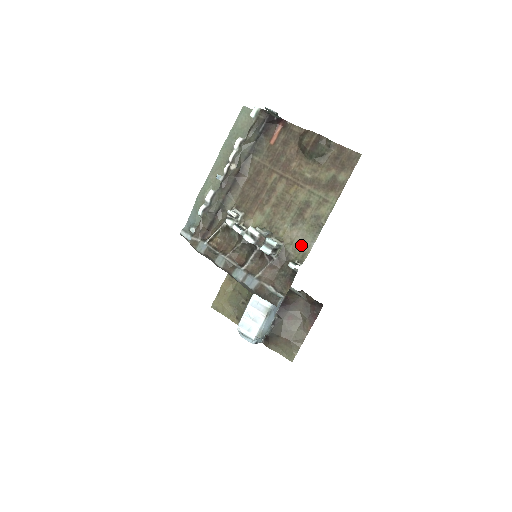
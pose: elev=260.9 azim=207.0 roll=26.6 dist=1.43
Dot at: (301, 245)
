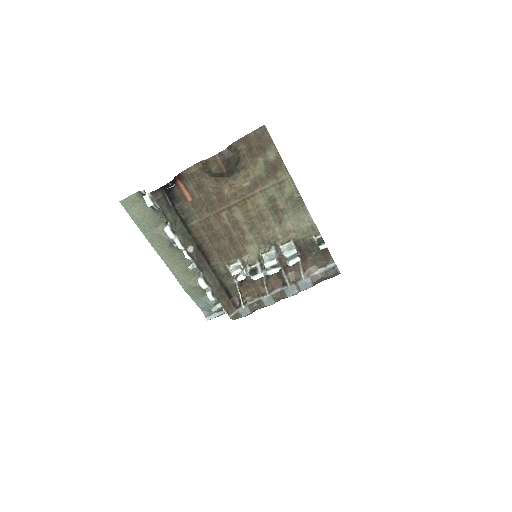
Dot at: (303, 225)
